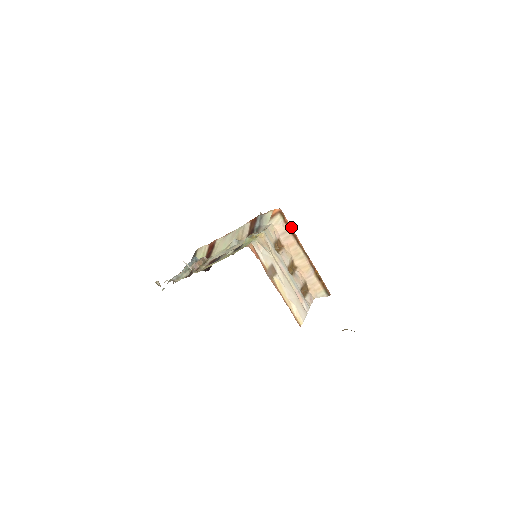
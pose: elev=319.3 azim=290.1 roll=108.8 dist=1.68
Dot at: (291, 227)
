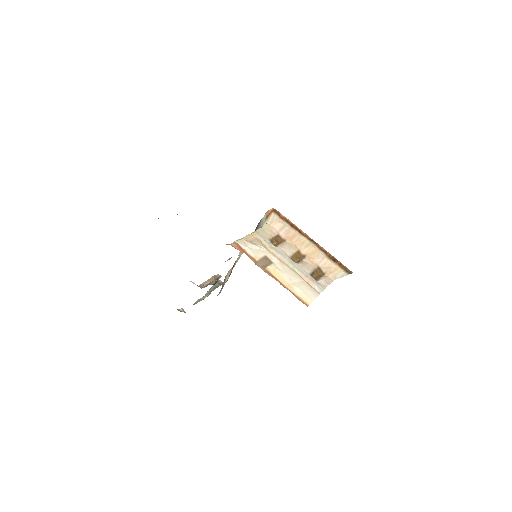
Dot at: (289, 221)
